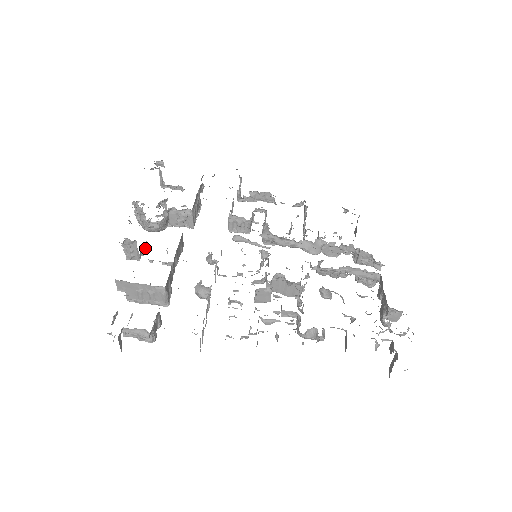
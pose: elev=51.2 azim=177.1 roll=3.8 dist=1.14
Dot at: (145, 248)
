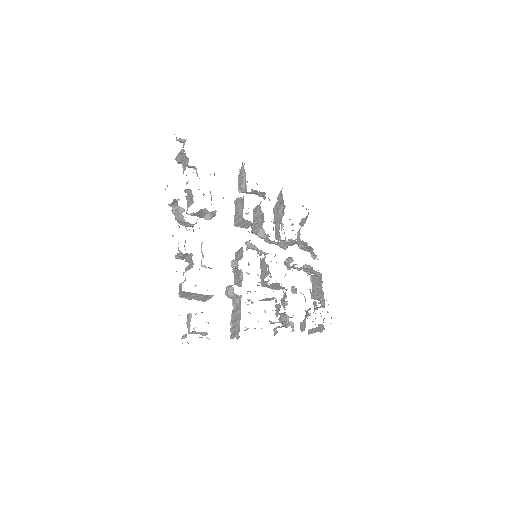
Dot at: occluded
